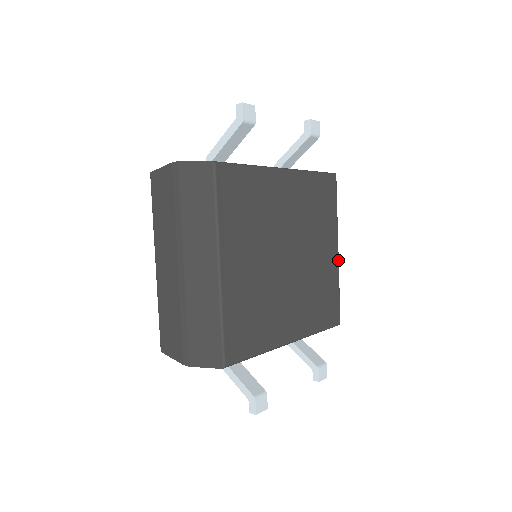
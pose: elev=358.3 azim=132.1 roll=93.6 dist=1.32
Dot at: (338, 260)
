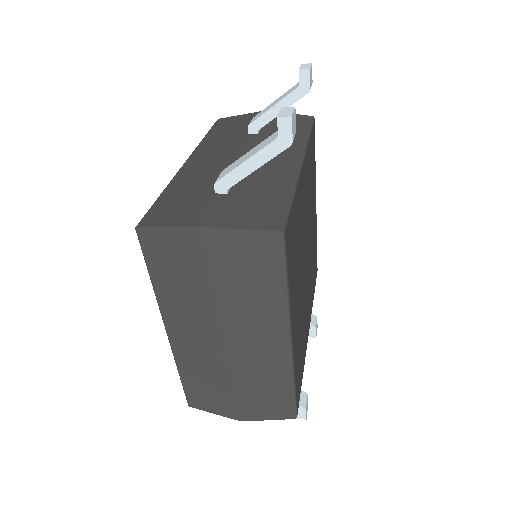
Dot at: occluded
